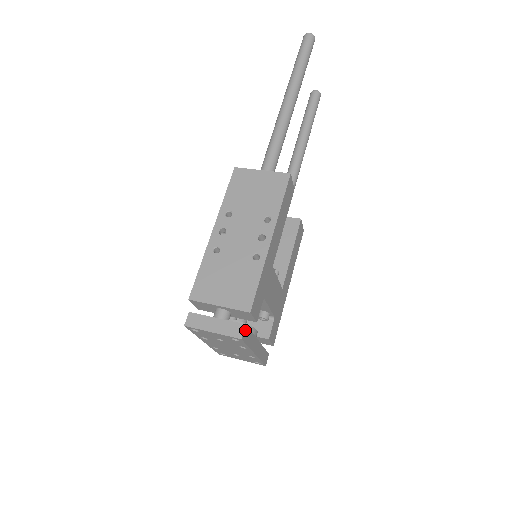
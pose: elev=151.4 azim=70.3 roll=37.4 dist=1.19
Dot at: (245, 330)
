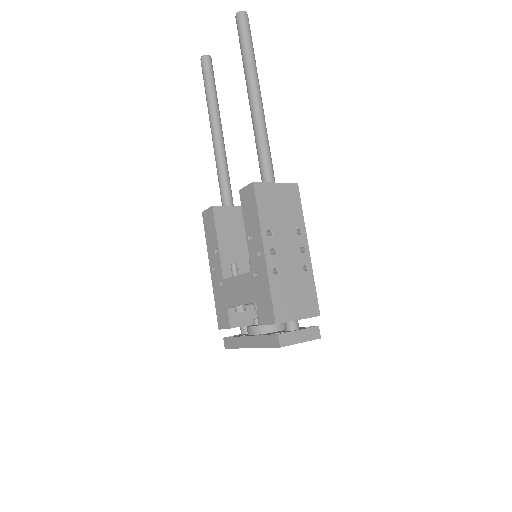
Dot at: (317, 330)
